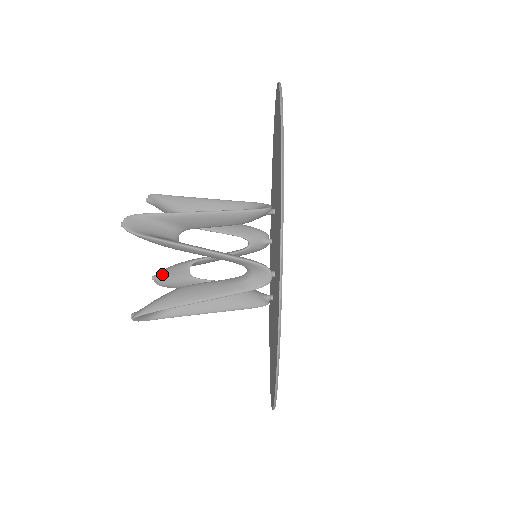
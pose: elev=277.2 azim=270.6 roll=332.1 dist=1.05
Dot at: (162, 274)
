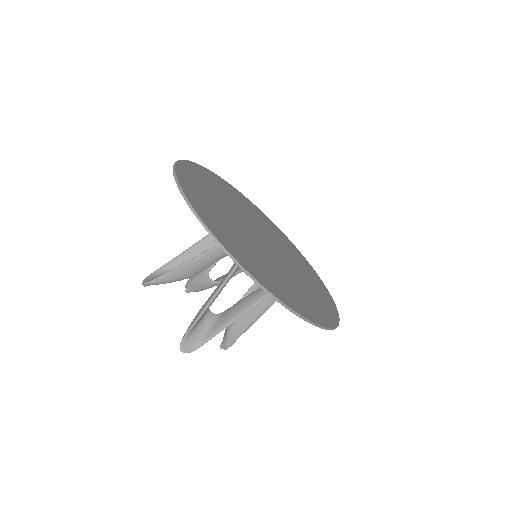
Dot at: (192, 289)
